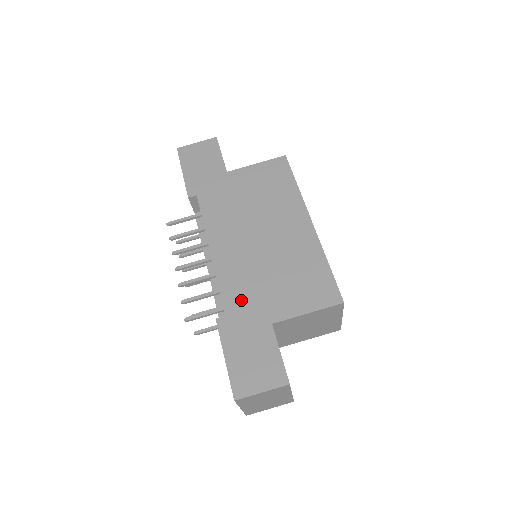
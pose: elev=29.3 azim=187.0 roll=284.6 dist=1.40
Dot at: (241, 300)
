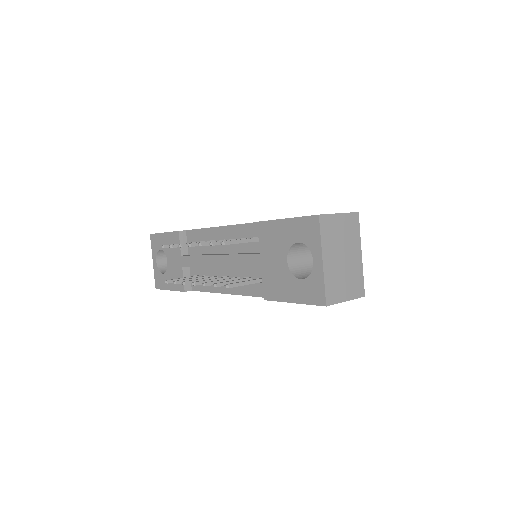
Dot at: occluded
